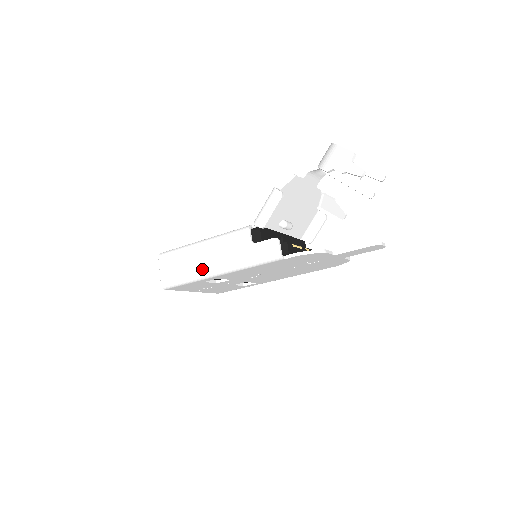
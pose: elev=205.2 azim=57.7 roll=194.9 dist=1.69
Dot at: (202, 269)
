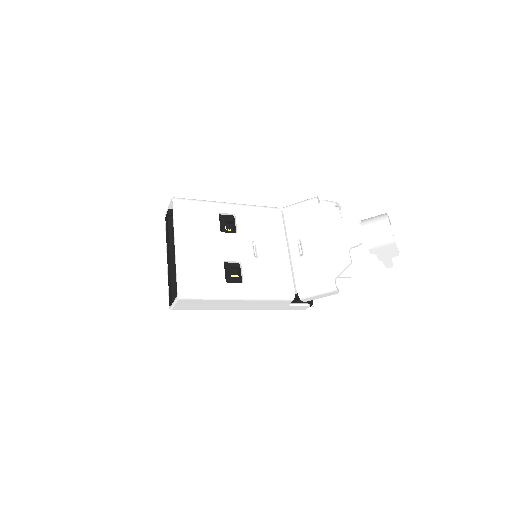
Dot at: (228, 309)
